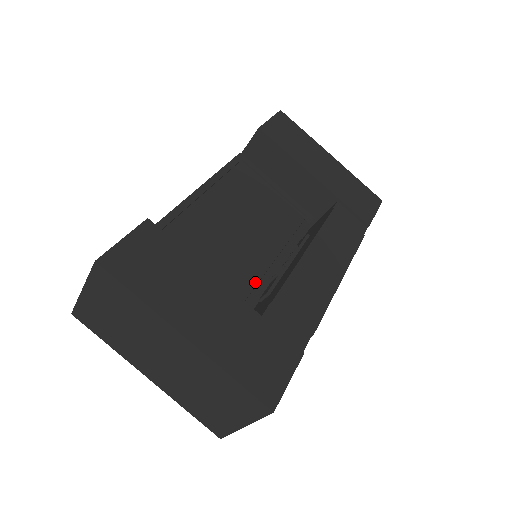
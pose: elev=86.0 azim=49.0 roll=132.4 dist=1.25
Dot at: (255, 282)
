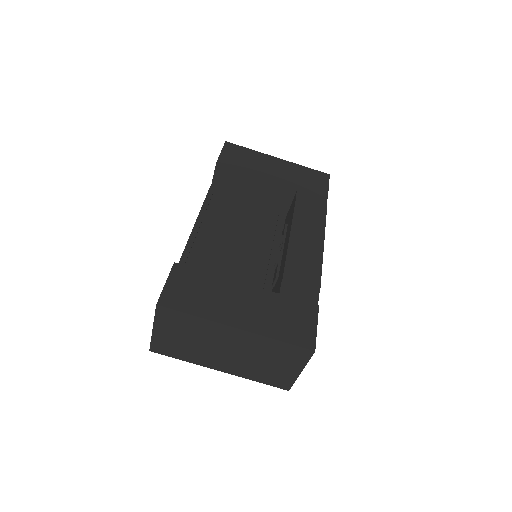
Dot at: (264, 274)
